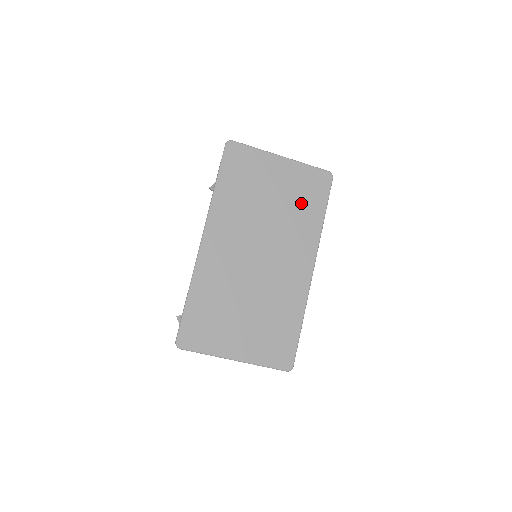
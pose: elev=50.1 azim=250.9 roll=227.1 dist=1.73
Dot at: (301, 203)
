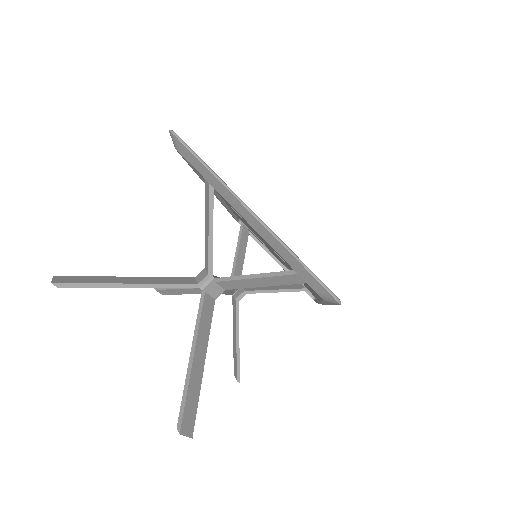
Dot at: occluded
